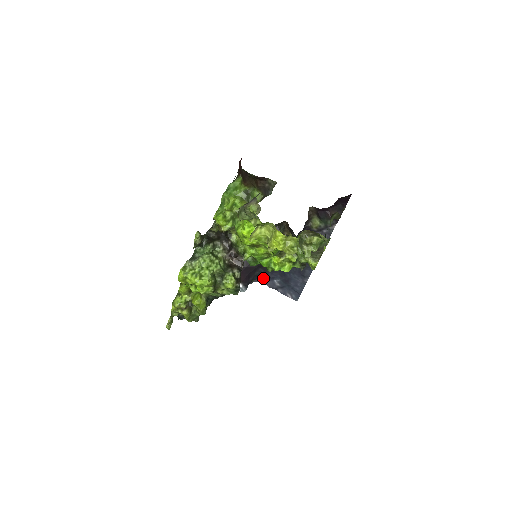
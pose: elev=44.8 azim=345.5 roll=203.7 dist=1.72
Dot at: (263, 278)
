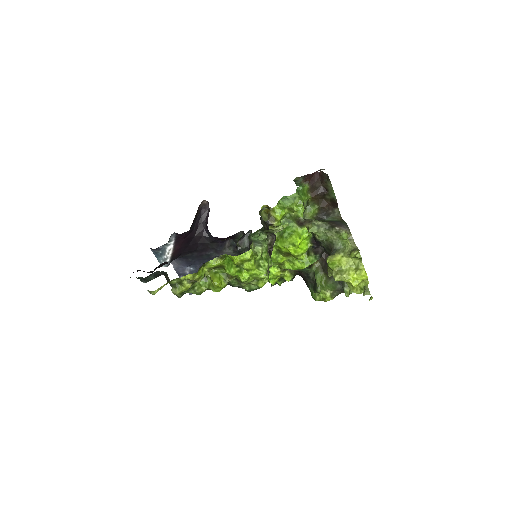
Dot at: (181, 260)
